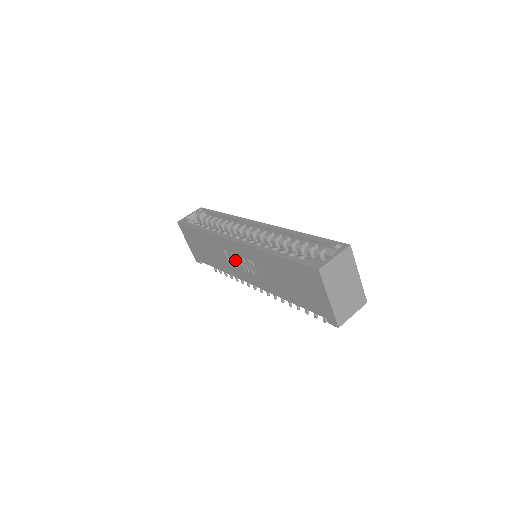
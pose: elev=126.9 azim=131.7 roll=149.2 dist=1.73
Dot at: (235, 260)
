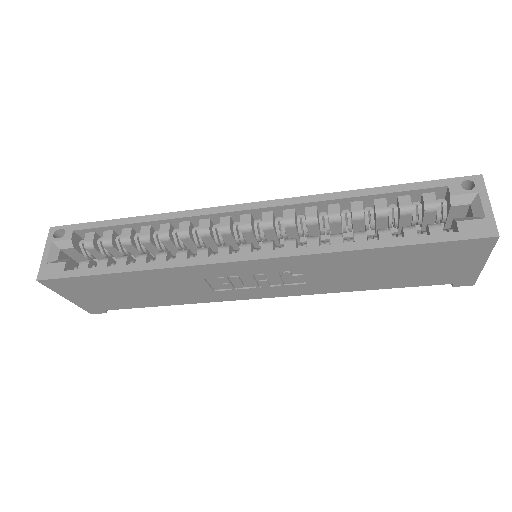
Dot at: (235, 283)
